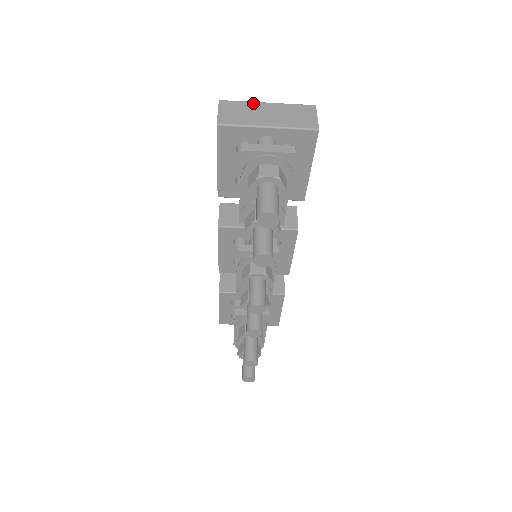
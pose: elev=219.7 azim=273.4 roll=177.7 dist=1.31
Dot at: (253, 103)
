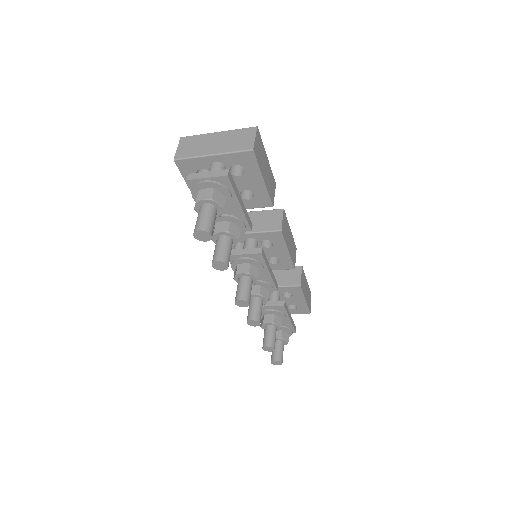
Dot at: (206, 135)
